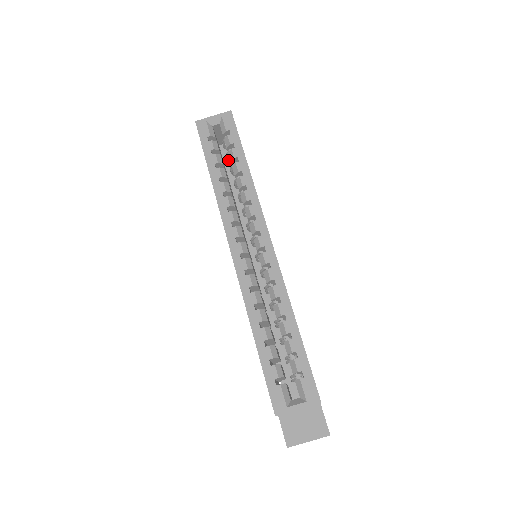
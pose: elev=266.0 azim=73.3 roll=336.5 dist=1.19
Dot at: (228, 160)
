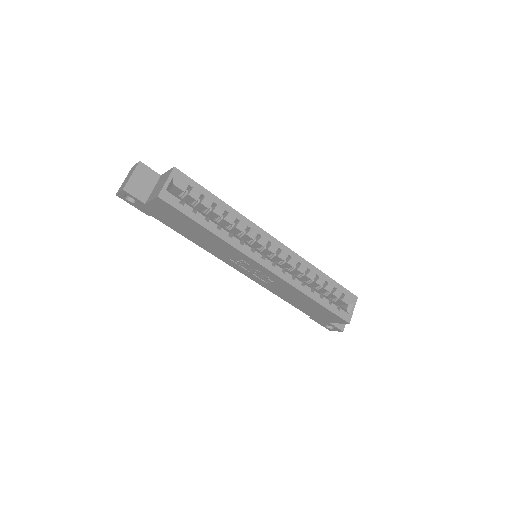
Dot at: (193, 207)
